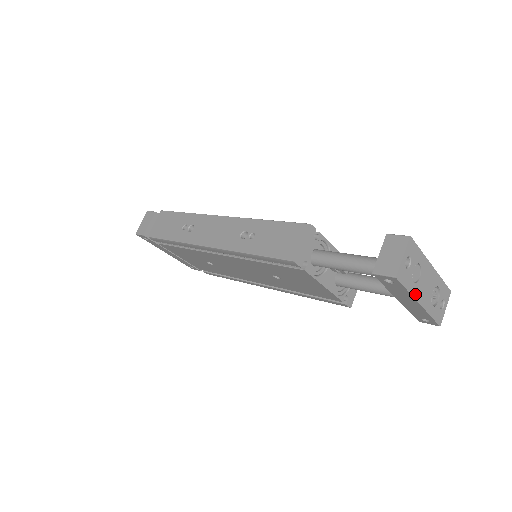
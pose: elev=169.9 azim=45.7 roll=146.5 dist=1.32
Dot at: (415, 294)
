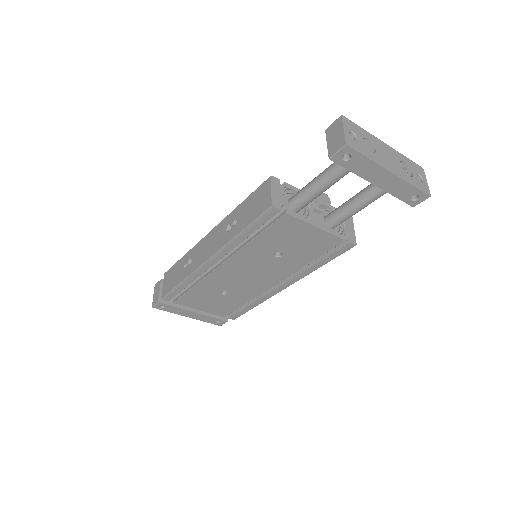
Dot at: (379, 162)
